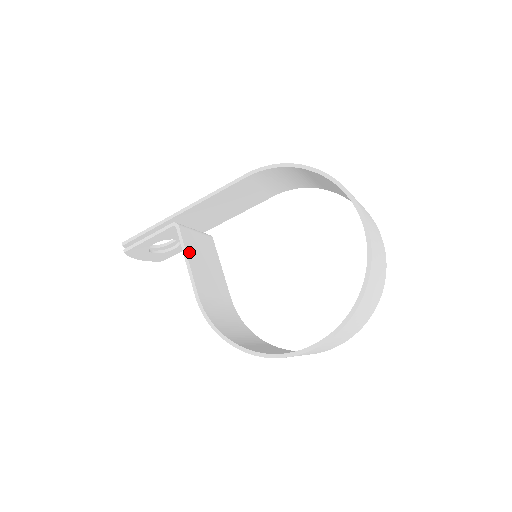
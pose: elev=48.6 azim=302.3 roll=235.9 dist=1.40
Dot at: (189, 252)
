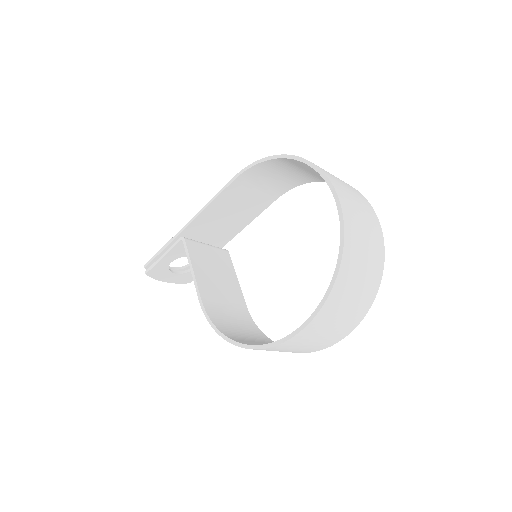
Dot at: (195, 262)
